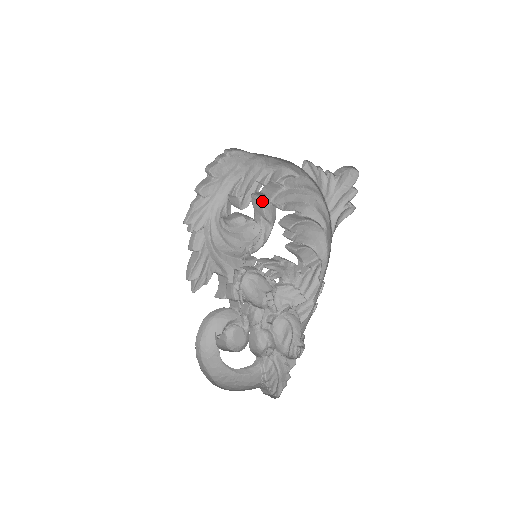
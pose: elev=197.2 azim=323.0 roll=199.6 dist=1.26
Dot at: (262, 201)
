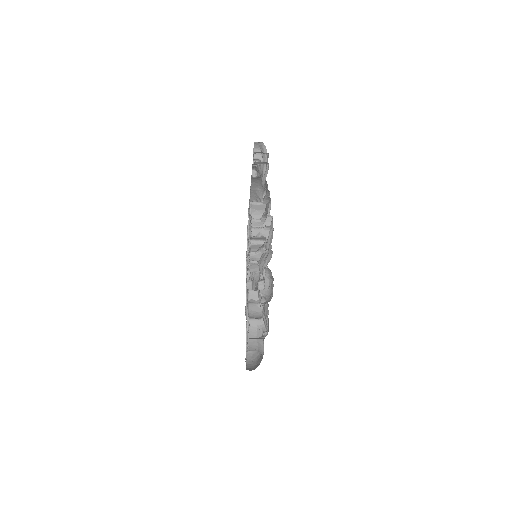
Dot at: occluded
